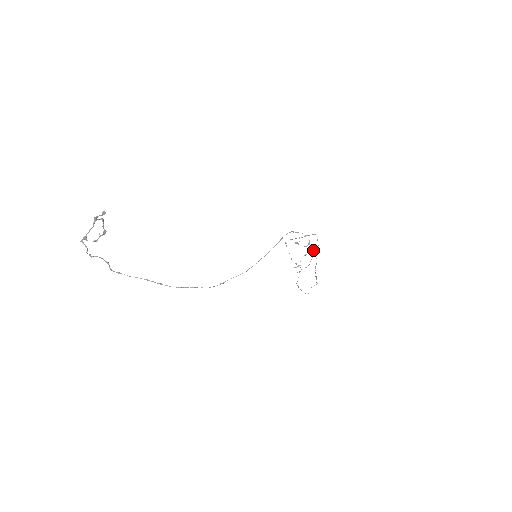
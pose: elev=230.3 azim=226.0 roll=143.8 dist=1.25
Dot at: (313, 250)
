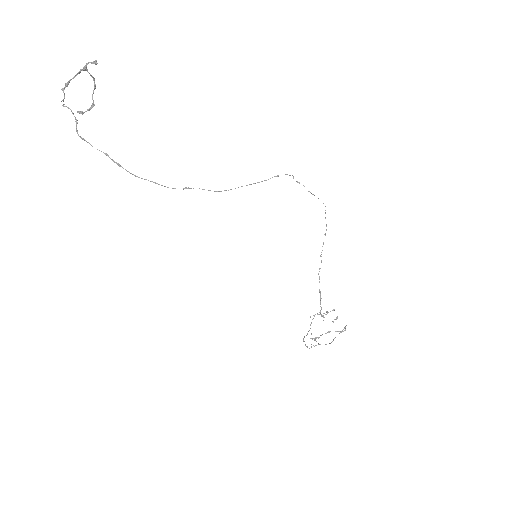
Dot at: occluded
